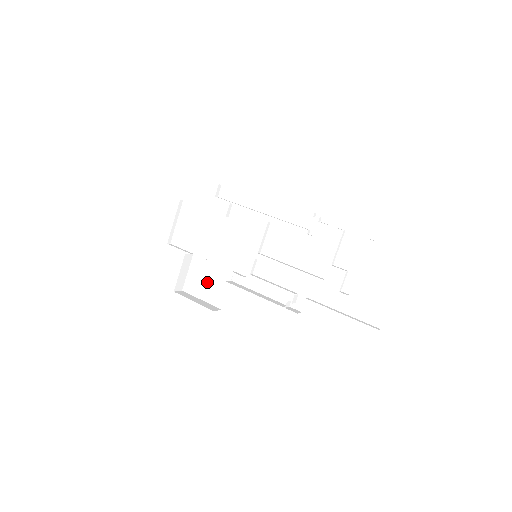
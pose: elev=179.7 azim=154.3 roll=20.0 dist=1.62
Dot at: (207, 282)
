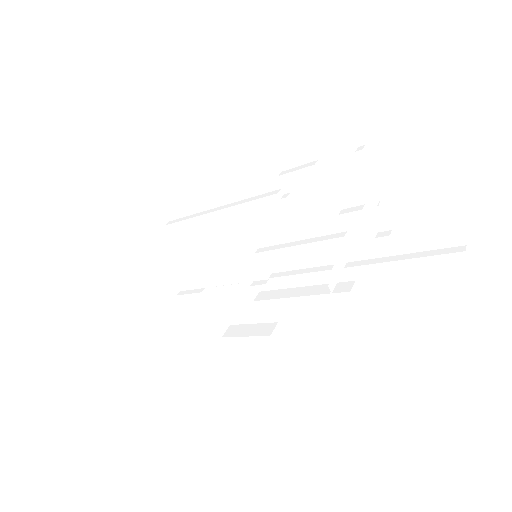
Dot at: (241, 306)
